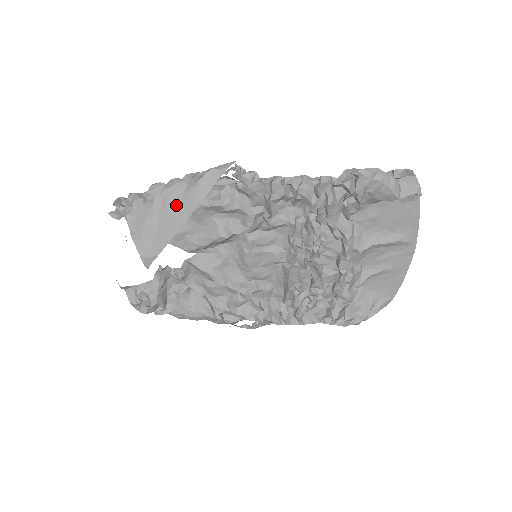
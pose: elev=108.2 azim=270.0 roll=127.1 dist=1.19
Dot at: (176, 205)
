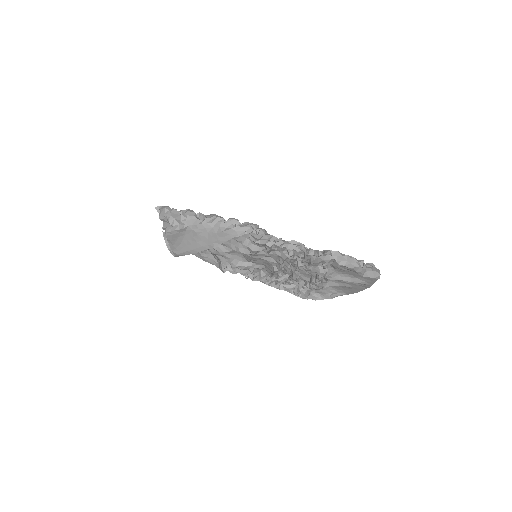
Dot at: (202, 237)
